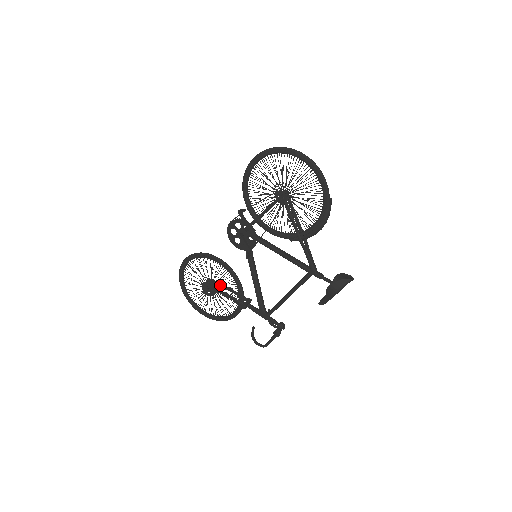
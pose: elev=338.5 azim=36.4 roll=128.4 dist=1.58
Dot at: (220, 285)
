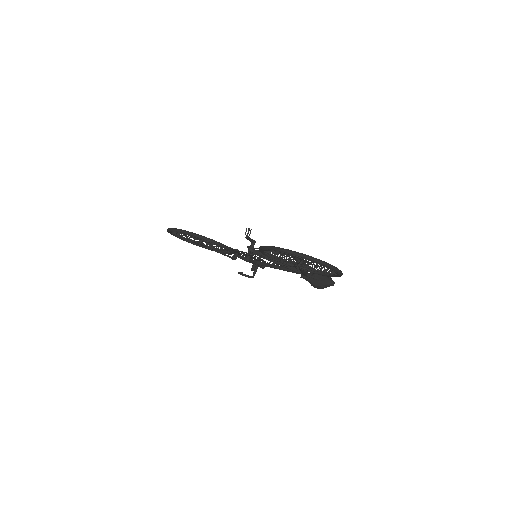
Dot at: occluded
